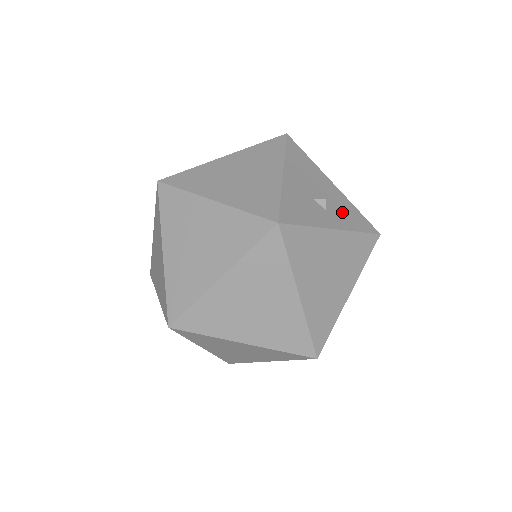
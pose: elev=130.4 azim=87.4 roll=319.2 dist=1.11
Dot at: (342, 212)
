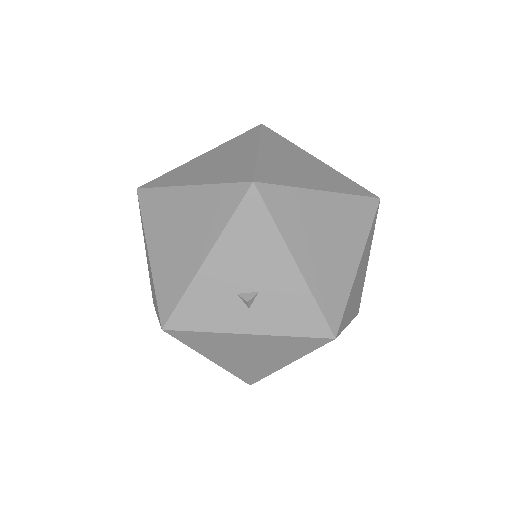
Dot at: (279, 309)
